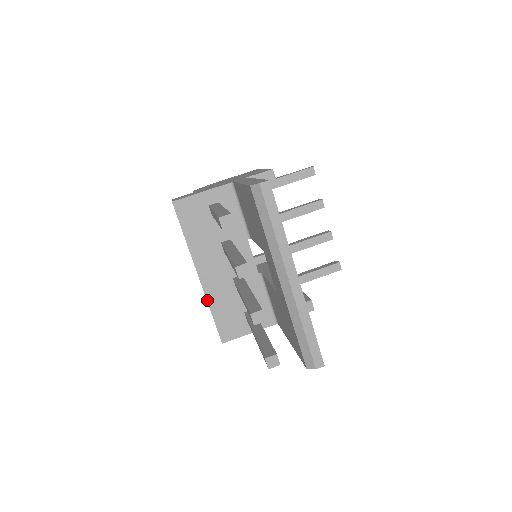
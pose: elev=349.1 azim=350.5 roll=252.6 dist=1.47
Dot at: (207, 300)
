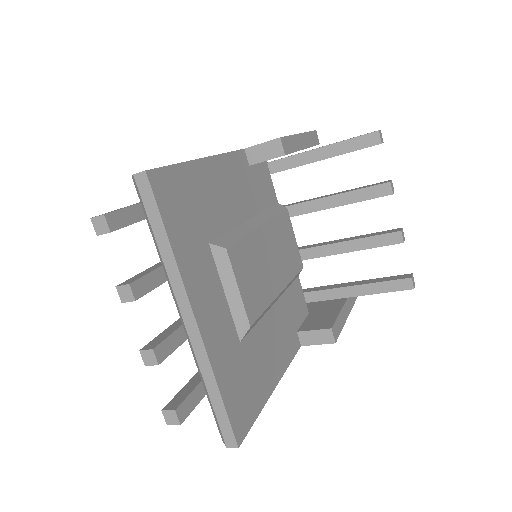
Dot at: occluded
